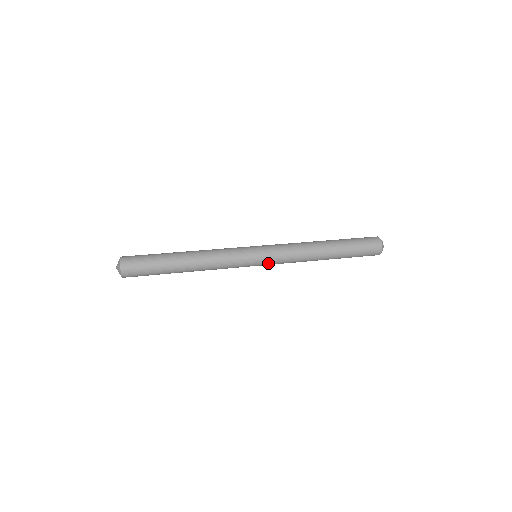
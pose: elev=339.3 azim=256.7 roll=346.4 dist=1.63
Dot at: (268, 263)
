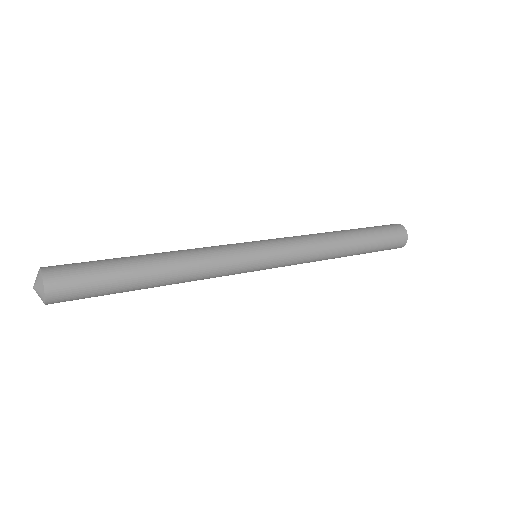
Dot at: (276, 261)
